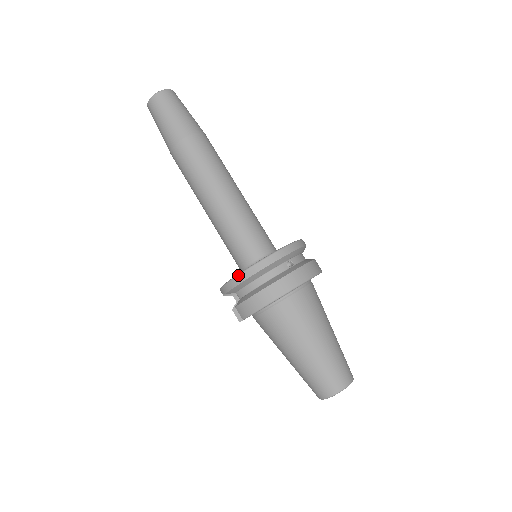
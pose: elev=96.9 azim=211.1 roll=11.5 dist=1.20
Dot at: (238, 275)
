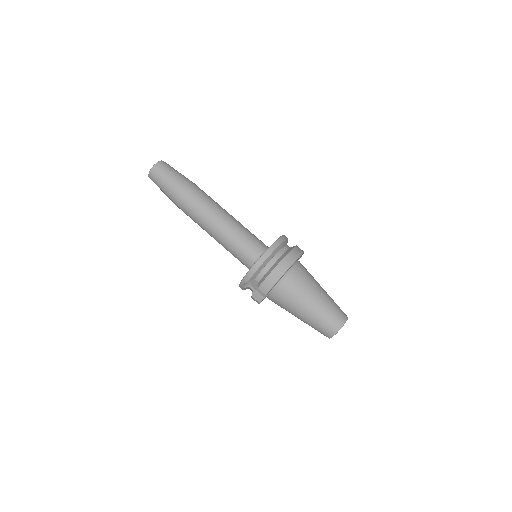
Dot at: (256, 262)
